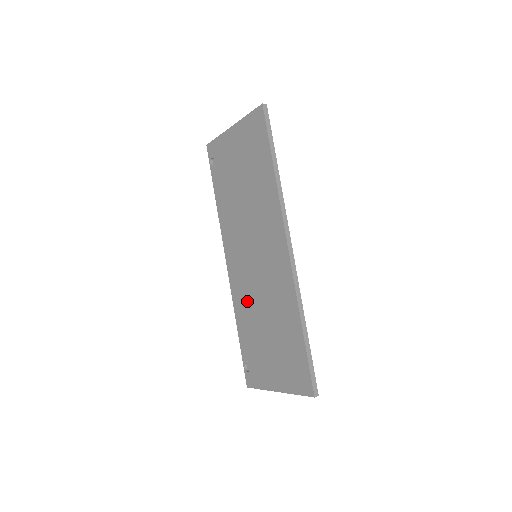
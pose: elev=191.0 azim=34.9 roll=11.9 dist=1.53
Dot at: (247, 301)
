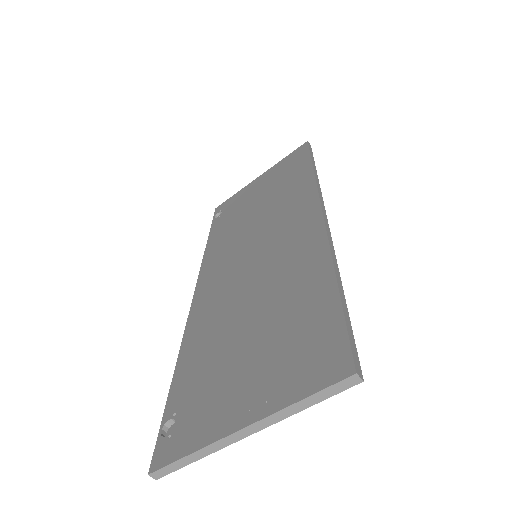
Dot at: (218, 312)
